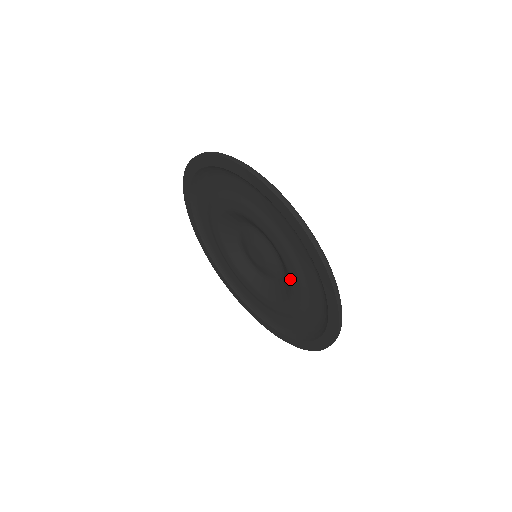
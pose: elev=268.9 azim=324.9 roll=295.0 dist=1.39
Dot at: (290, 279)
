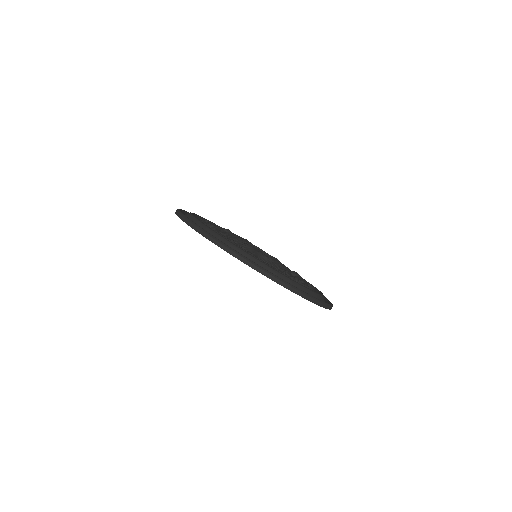
Dot at: occluded
